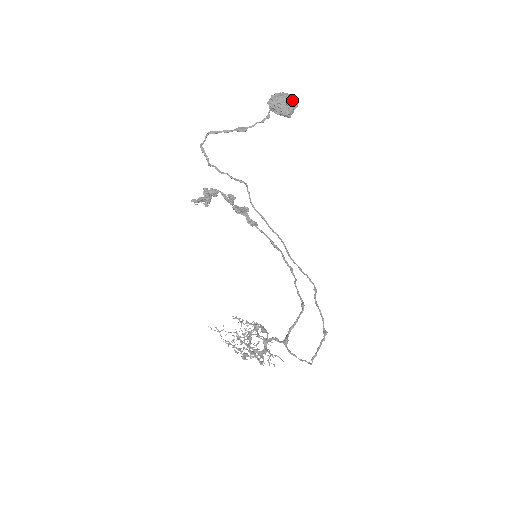
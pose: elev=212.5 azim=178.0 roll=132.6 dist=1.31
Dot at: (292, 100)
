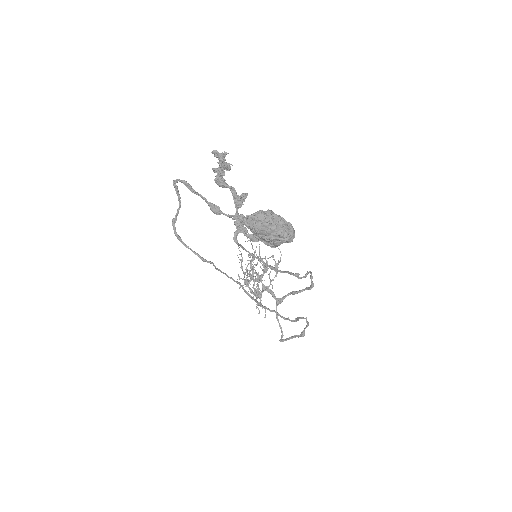
Dot at: (280, 237)
